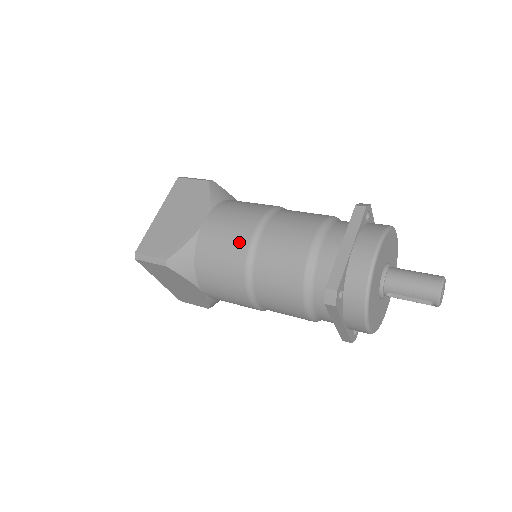
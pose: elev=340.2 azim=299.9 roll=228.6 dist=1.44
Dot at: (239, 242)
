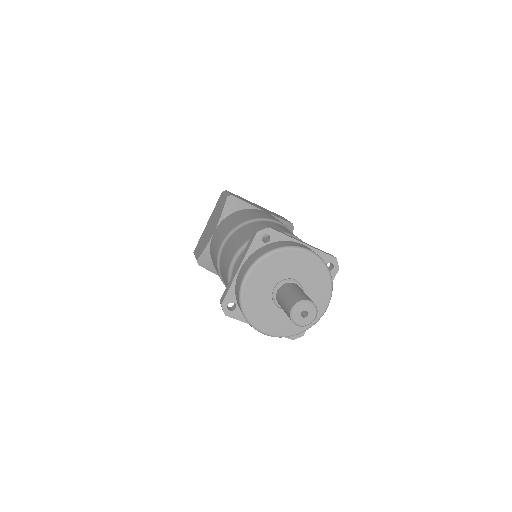
Dot at: (216, 253)
